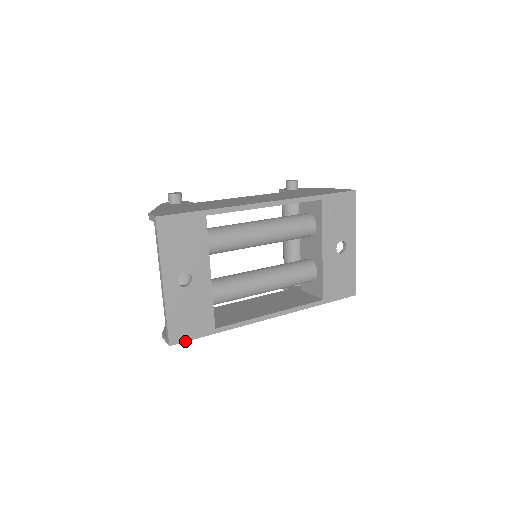
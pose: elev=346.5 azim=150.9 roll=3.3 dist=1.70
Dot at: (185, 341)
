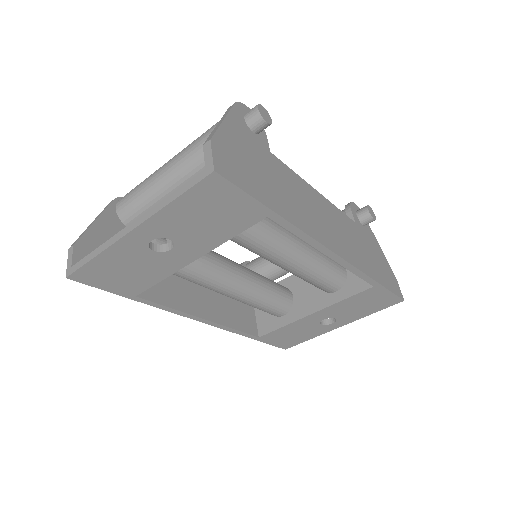
Dot at: (90, 285)
